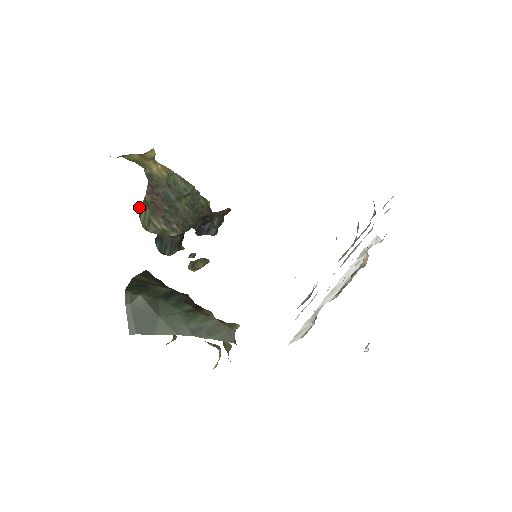
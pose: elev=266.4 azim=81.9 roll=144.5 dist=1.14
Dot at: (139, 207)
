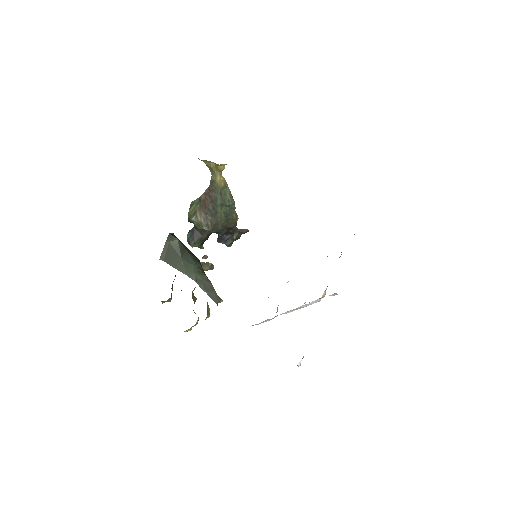
Dot at: (193, 201)
